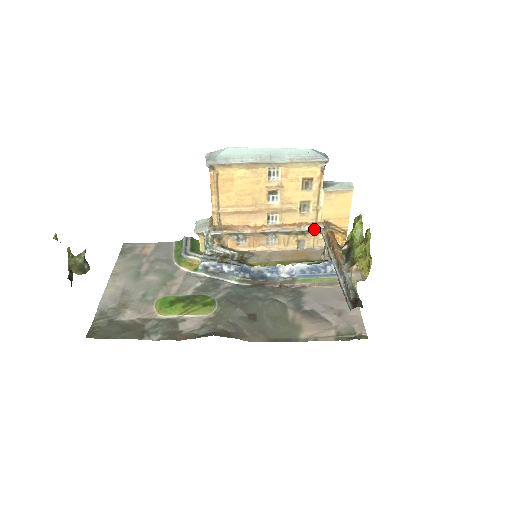
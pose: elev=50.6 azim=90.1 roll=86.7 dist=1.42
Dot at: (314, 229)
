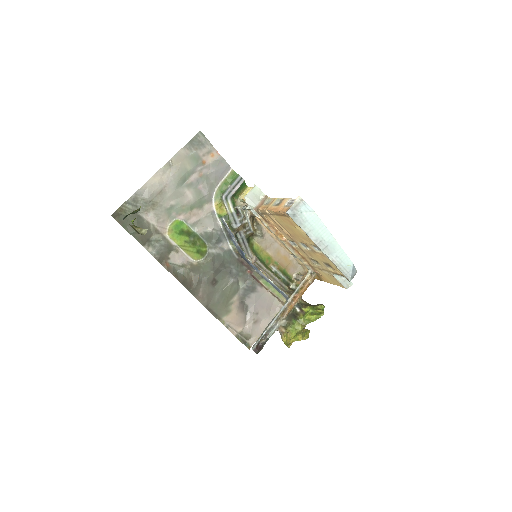
Dot at: (308, 267)
